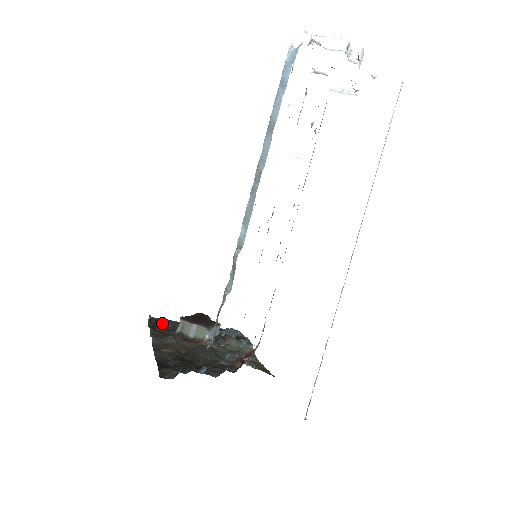
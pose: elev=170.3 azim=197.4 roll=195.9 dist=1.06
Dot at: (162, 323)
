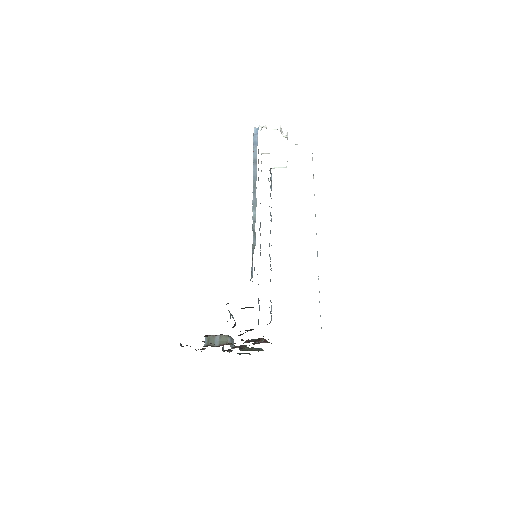
Dot at: (190, 346)
